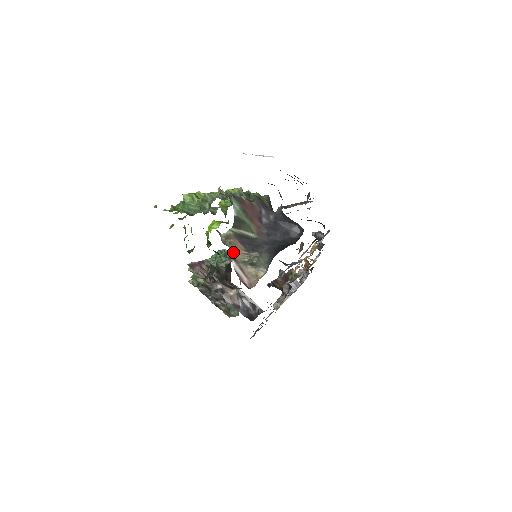
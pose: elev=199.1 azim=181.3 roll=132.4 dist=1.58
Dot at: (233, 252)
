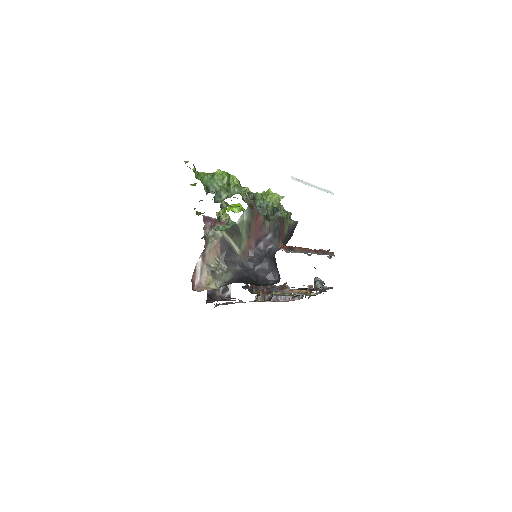
Dot at: (208, 251)
